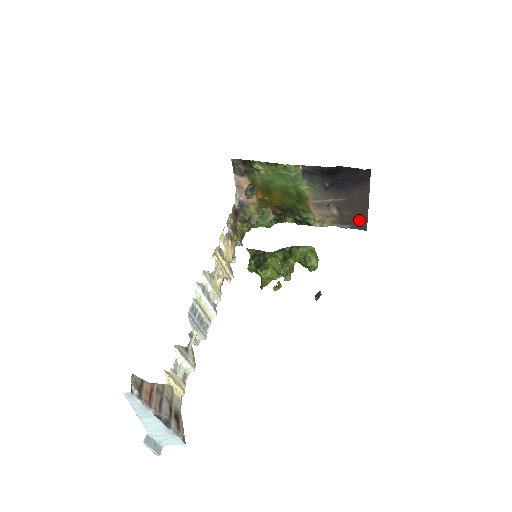
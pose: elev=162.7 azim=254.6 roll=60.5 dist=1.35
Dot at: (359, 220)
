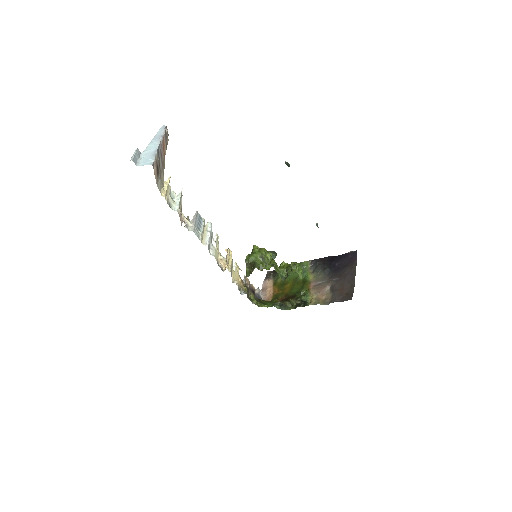
Dot at: (347, 293)
